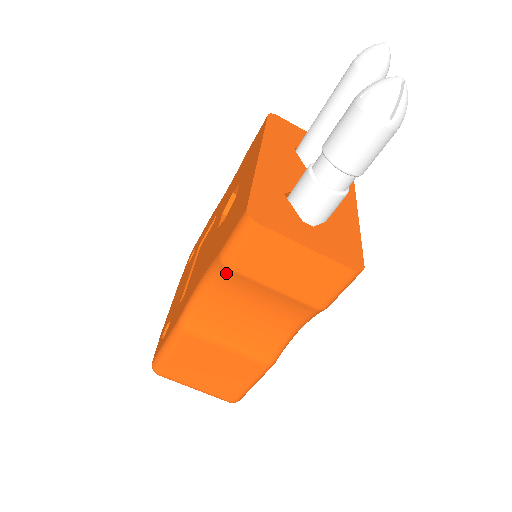
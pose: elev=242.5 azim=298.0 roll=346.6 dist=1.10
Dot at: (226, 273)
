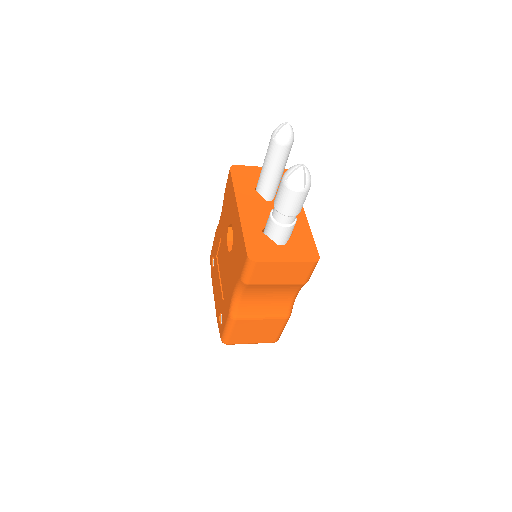
Dot at: (248, 286)
